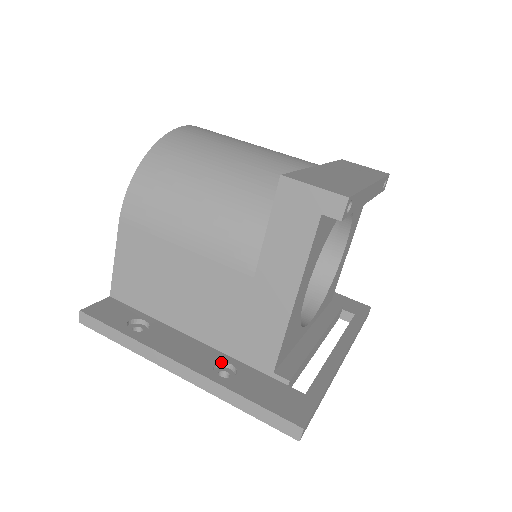
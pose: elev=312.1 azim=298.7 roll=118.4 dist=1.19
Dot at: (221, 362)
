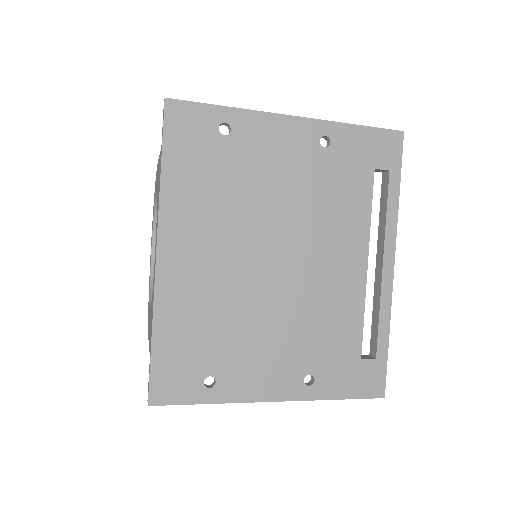
Dot at: occluded
